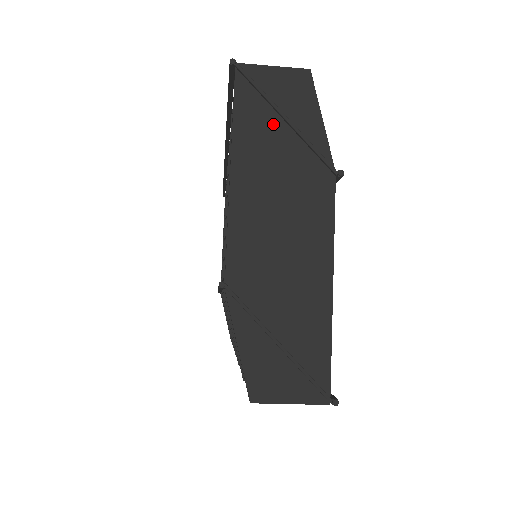
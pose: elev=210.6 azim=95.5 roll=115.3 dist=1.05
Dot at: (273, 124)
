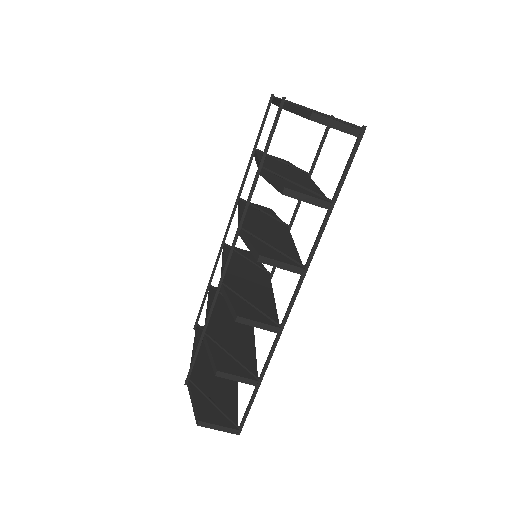
Dot at: occluded
